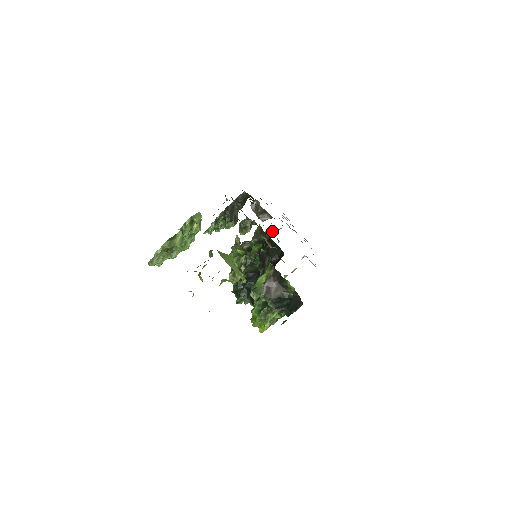
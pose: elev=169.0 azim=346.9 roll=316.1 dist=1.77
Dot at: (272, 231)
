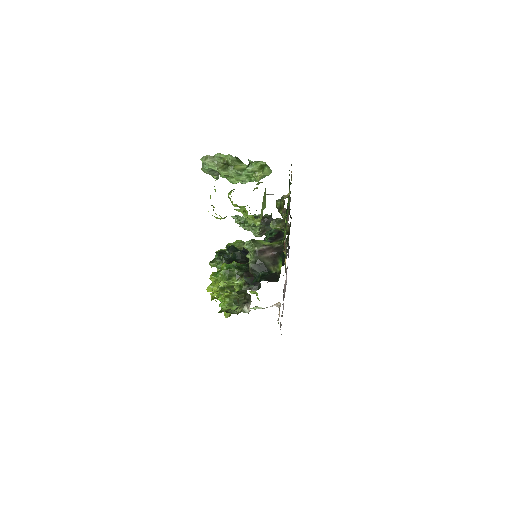
Dot at: occluded
